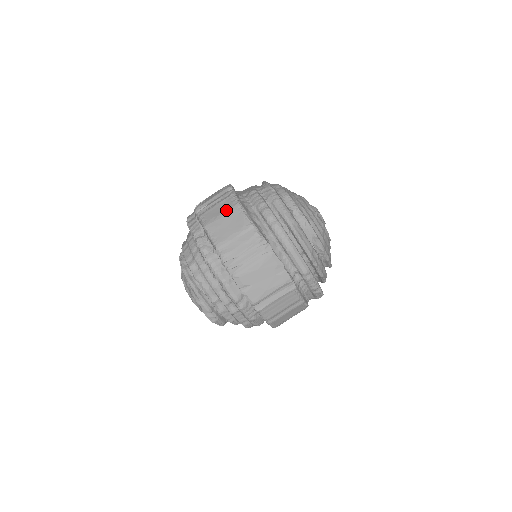
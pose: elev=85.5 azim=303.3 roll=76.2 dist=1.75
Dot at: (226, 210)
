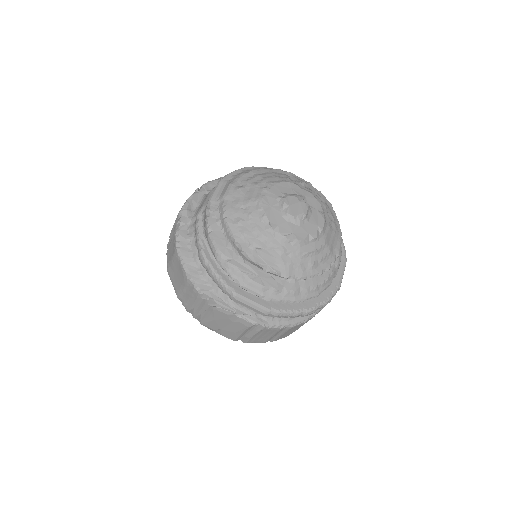
Dot at: (172, 255)
